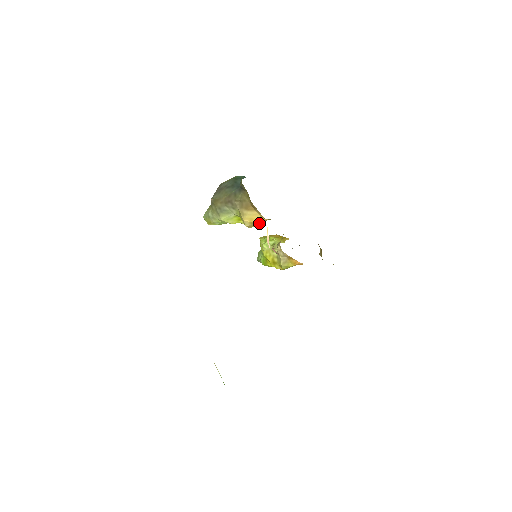
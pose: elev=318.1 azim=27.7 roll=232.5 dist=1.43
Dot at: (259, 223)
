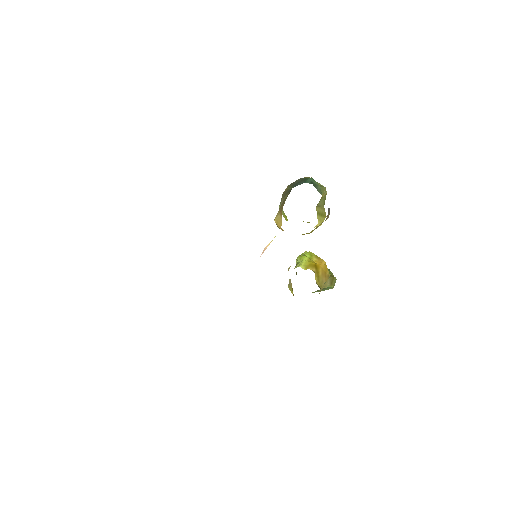
Dot at: occluded
